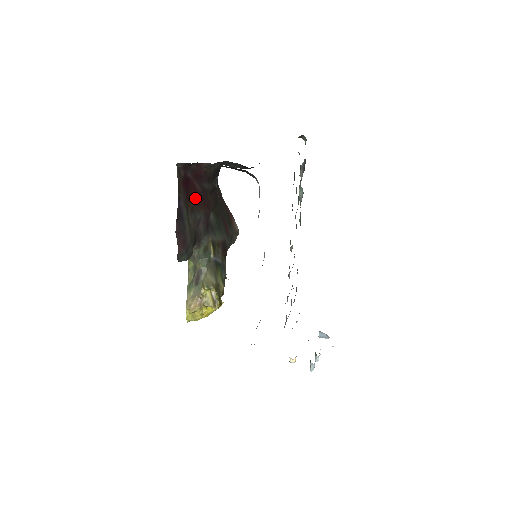
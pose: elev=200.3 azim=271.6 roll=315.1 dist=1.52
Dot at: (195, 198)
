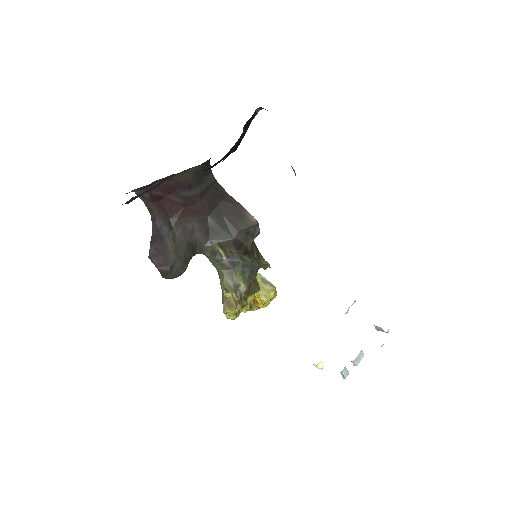
Dot at: (178, 211)
